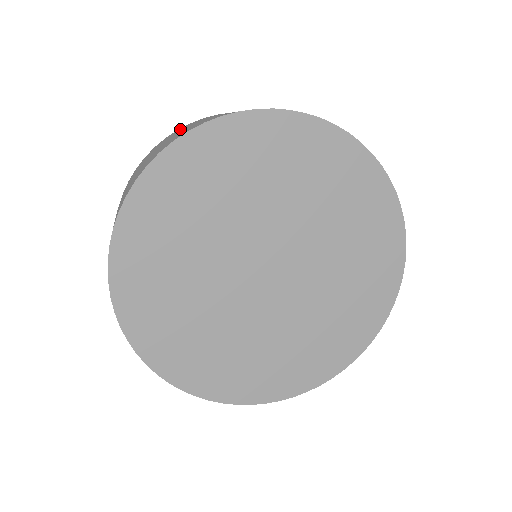
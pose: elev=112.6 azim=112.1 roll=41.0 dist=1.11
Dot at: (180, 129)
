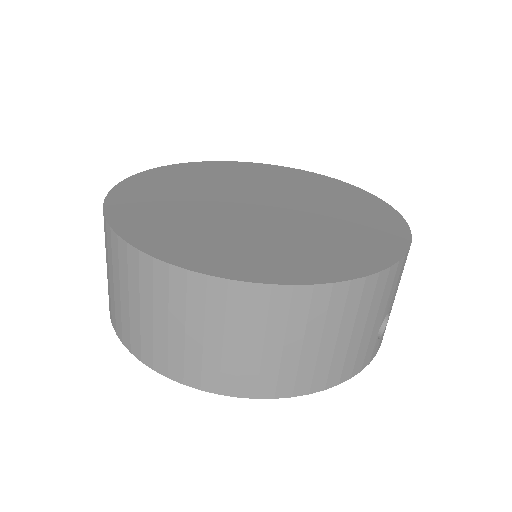
Dot at: occluded
